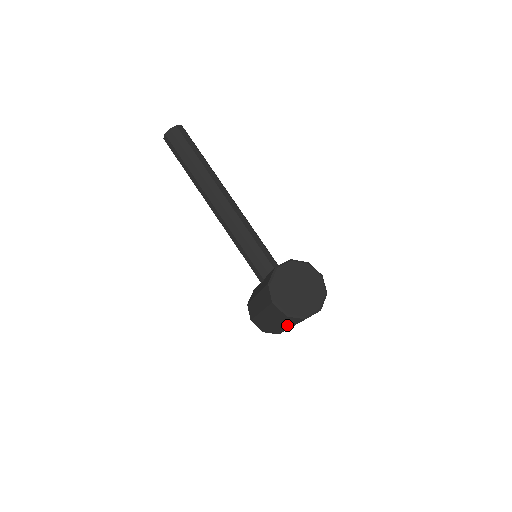
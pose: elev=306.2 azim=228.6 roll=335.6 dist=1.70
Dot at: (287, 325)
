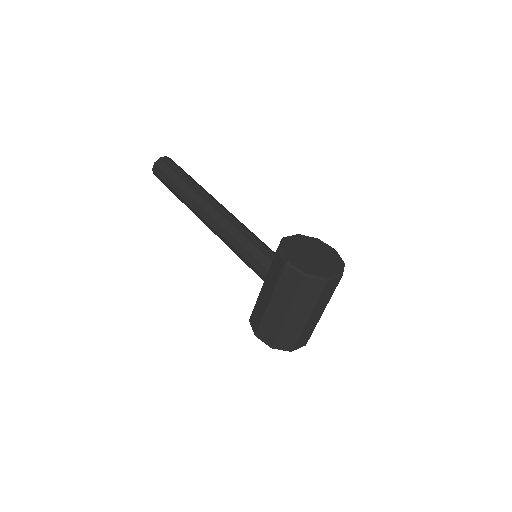
Dot at: (303, 311)
